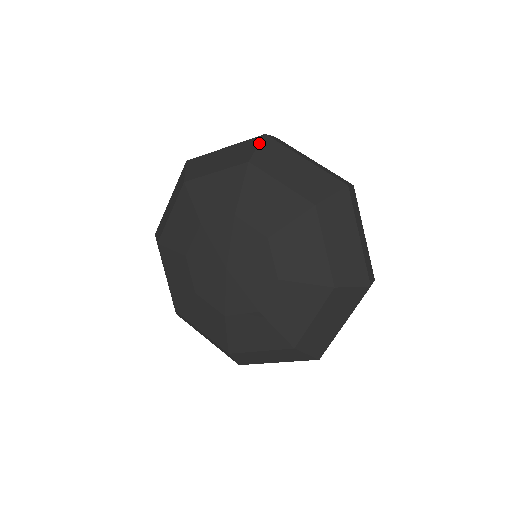
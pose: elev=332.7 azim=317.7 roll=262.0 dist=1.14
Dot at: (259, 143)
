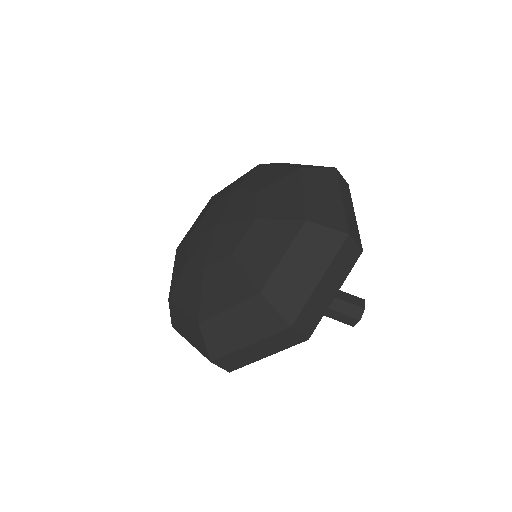
Dot at: (324, 167)
